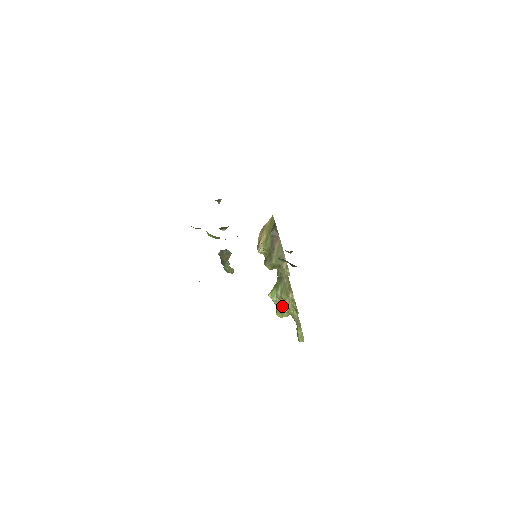
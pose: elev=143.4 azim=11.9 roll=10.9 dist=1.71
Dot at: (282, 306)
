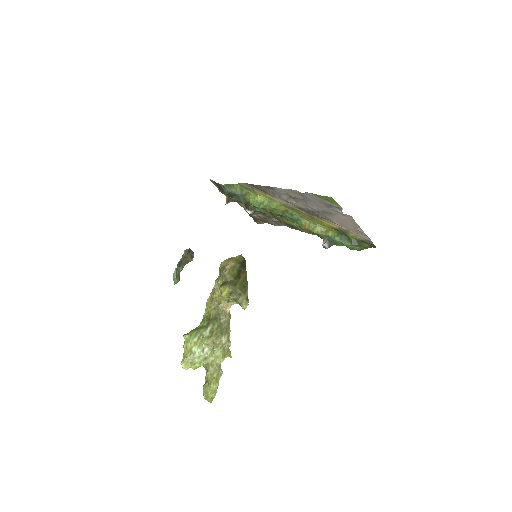
Dot at: (202, 350)
